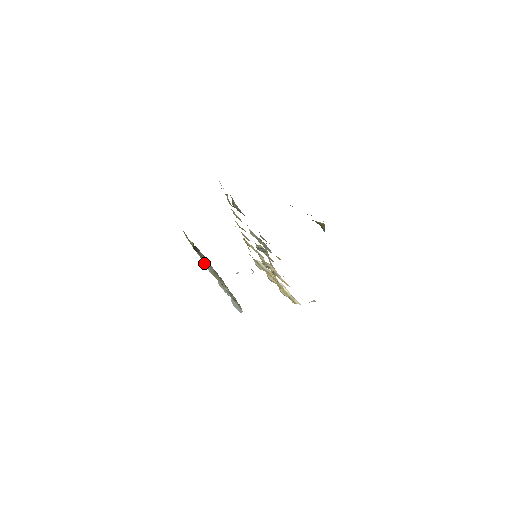
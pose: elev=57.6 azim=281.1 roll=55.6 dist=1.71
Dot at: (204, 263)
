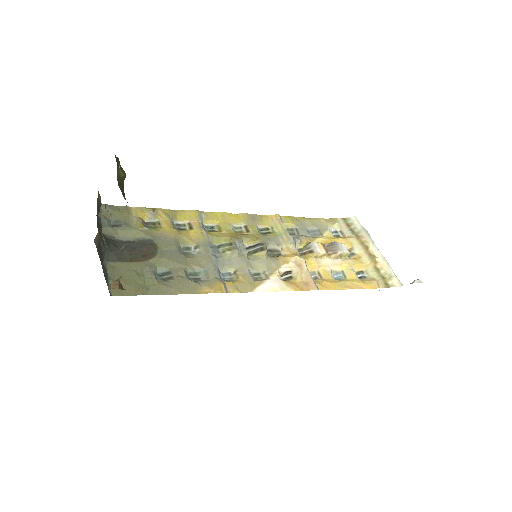
Dot at: occluded
